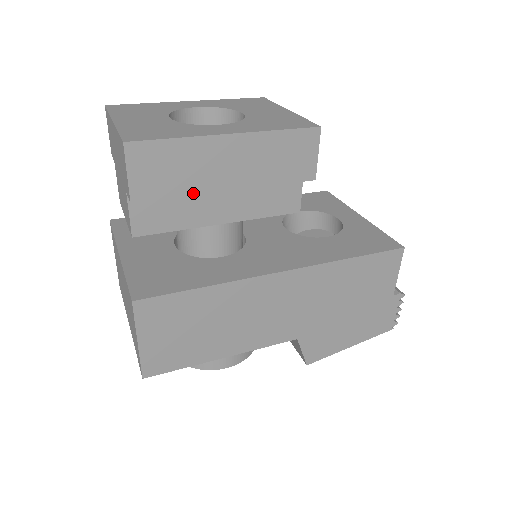
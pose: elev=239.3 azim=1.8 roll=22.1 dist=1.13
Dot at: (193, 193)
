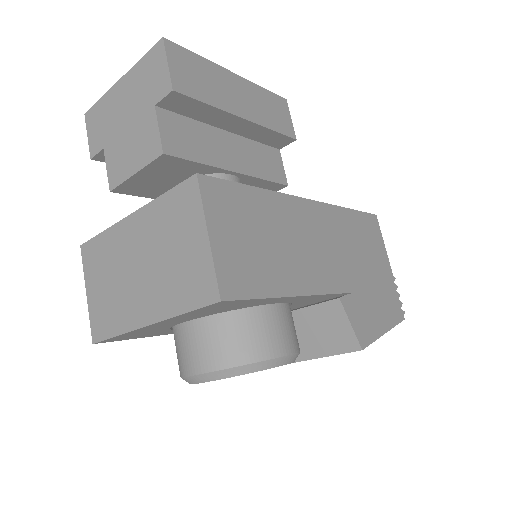
Dot at: (219, 107)
